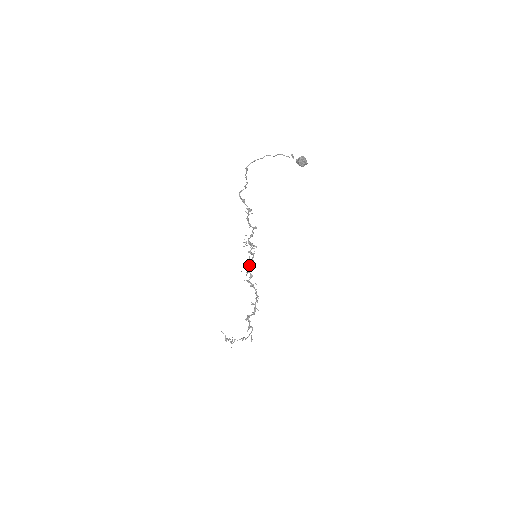
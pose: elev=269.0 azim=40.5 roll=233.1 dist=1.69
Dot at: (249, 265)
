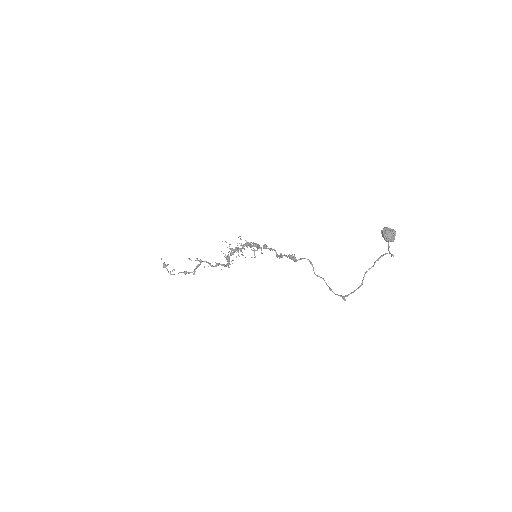
Dot at: occluded
